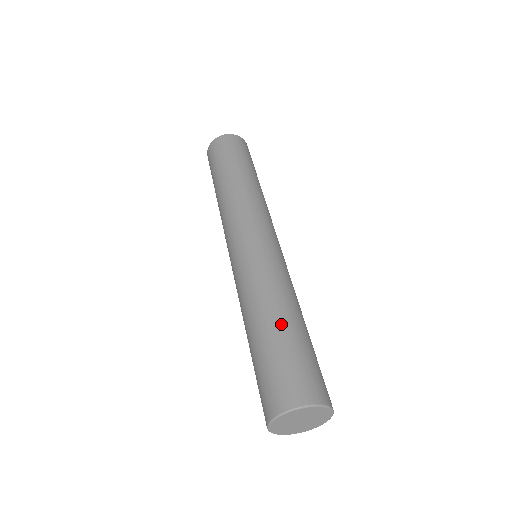
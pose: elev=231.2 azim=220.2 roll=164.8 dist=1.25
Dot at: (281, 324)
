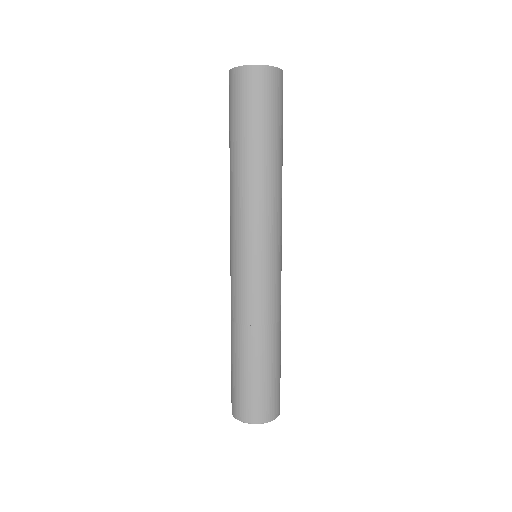
Dot at: (265, 358)
